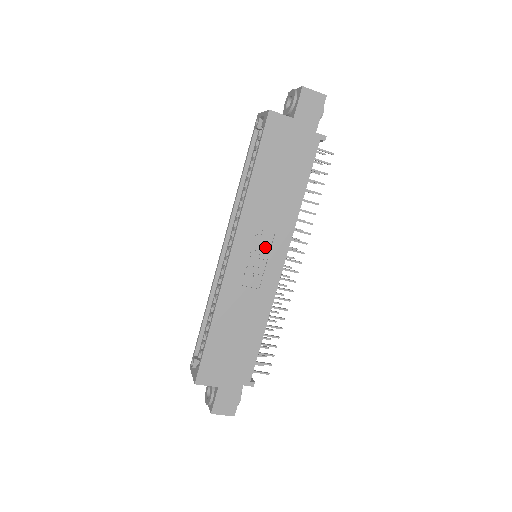
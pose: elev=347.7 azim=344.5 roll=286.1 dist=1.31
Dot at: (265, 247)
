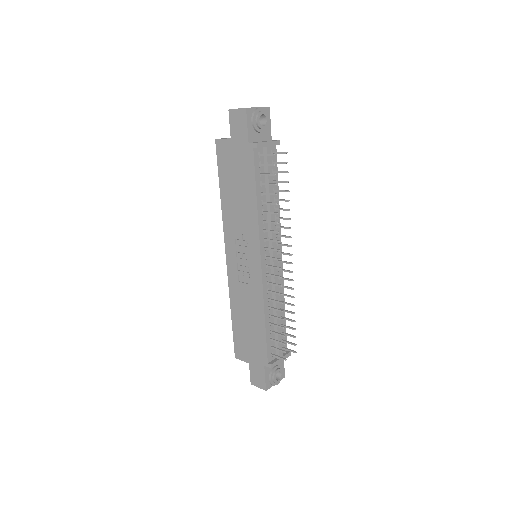
Dot at: (245, 249)
